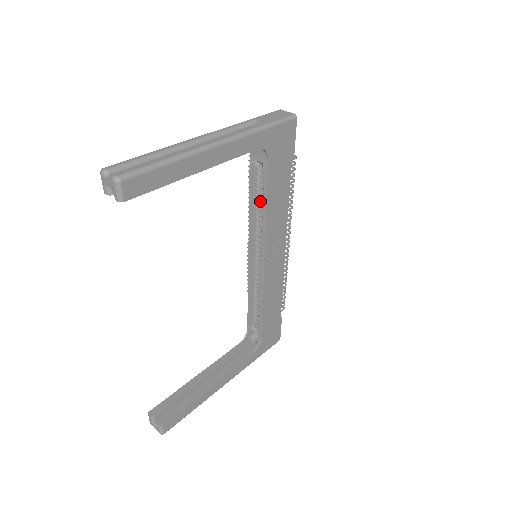
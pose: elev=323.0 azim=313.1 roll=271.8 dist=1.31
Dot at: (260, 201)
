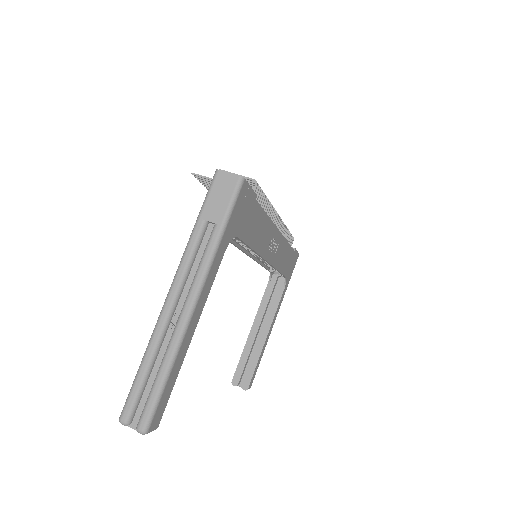
Dot at: occluded
